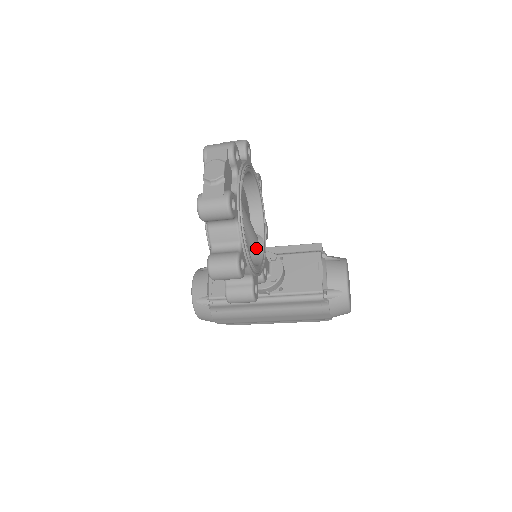
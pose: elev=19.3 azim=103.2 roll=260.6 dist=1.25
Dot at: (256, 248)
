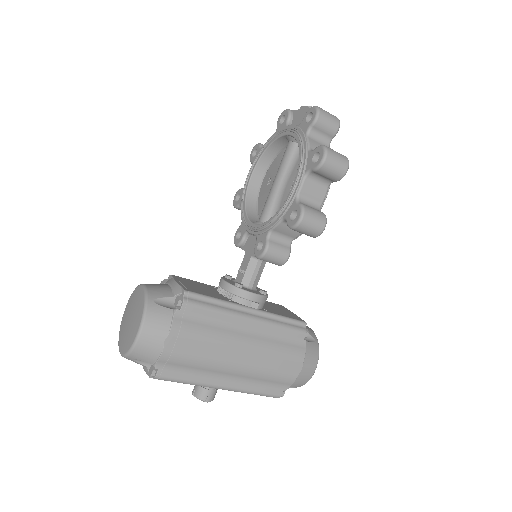
Dot at: occluded
